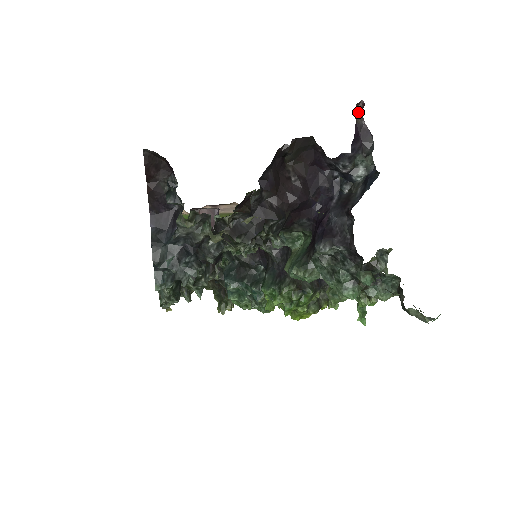
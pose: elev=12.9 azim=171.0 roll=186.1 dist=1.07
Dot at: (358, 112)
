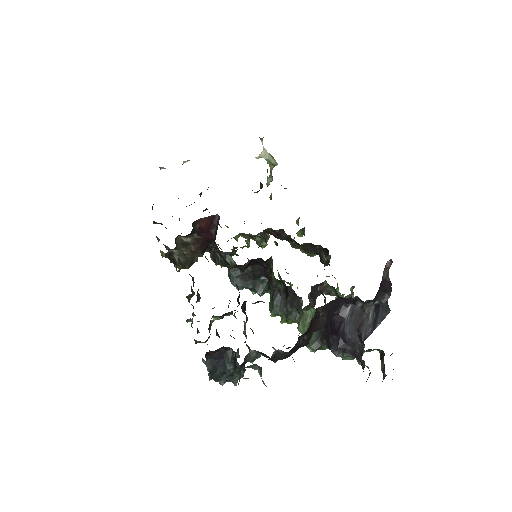
Dot at: (385, 269)
